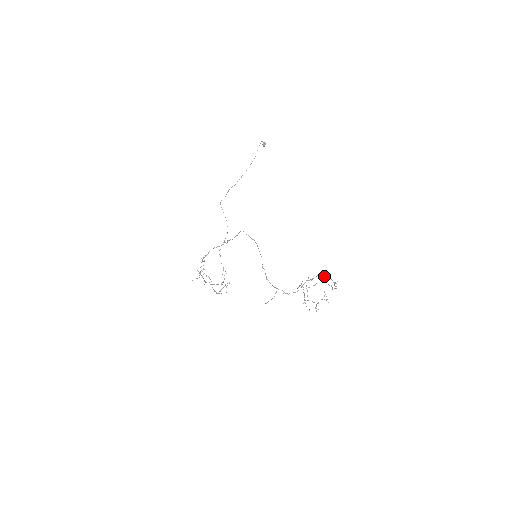
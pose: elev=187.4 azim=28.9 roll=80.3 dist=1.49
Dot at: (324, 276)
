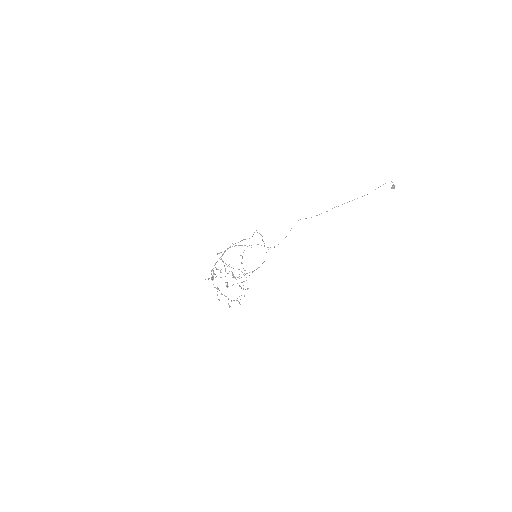
Dot at: (232, 274)
